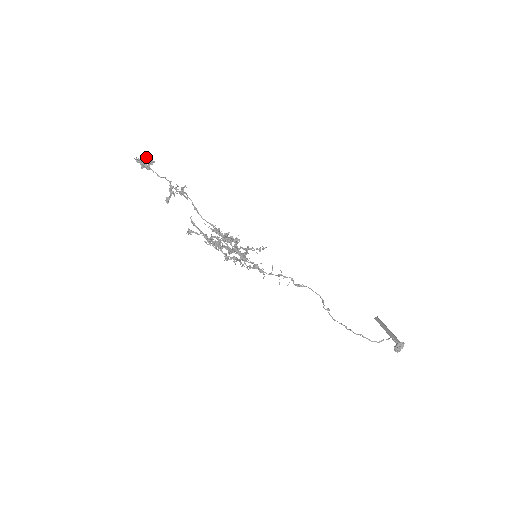
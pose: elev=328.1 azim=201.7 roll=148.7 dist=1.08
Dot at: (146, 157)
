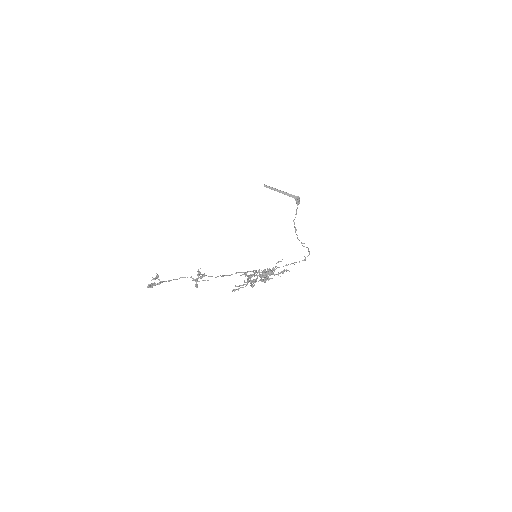
Dot at: (153, 279)
